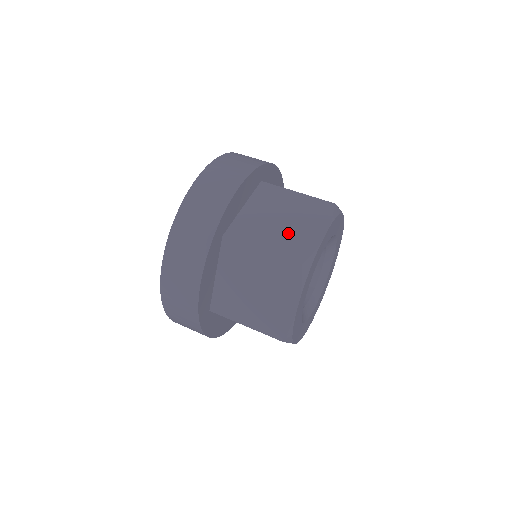
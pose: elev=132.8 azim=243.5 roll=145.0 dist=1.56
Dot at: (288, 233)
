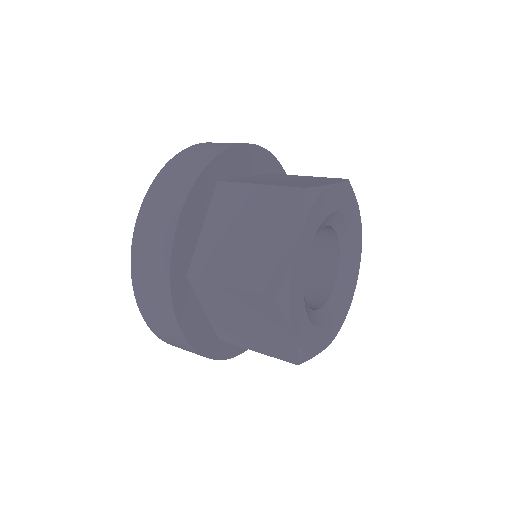
Dot at: (254, 253)
